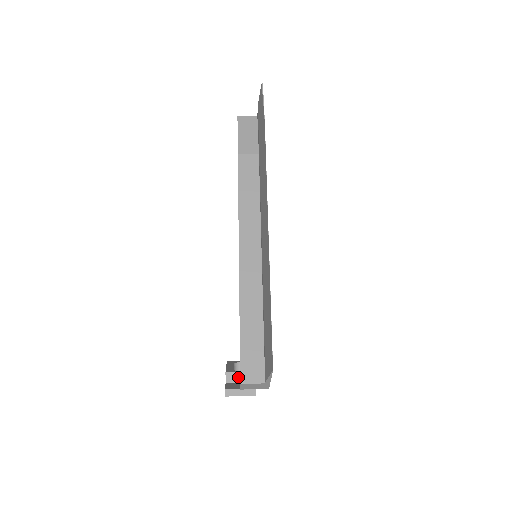
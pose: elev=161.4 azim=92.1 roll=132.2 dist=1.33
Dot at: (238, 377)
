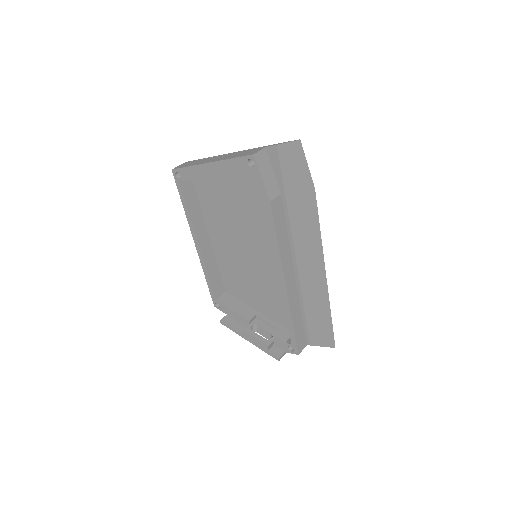
Dot at: (273, 343)
